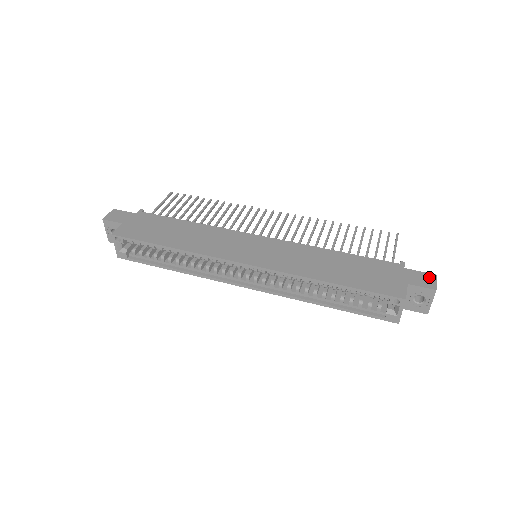
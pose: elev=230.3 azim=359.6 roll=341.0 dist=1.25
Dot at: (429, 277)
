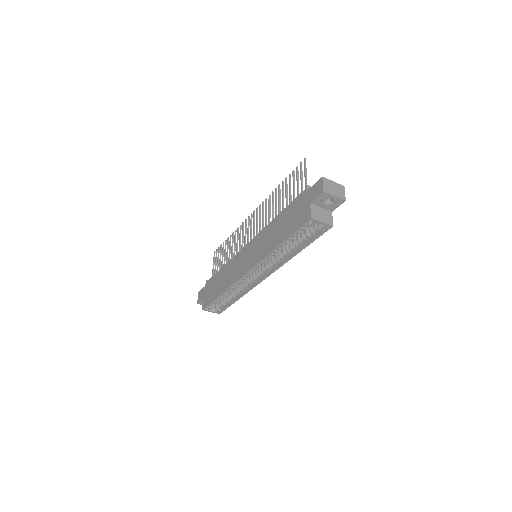
Dot at: (319, 184)
